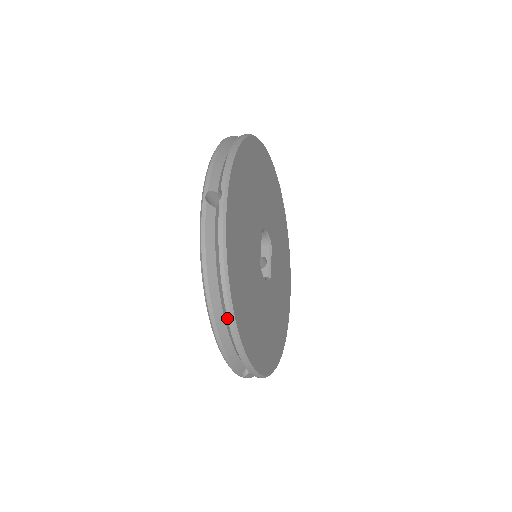
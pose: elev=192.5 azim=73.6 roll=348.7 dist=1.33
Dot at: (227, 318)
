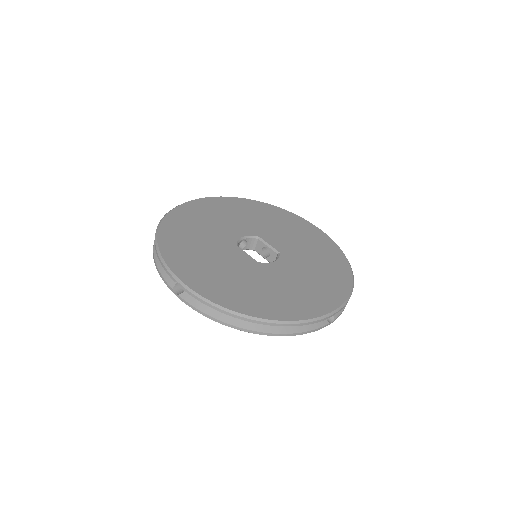
Dot at: occluded
